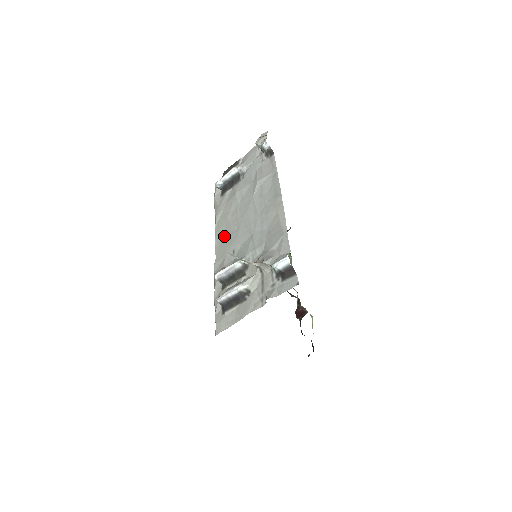
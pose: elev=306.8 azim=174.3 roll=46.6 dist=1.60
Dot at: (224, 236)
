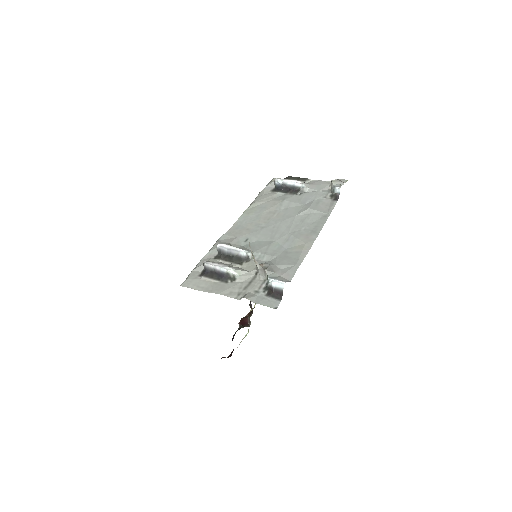
Dot at: (249, 222)
